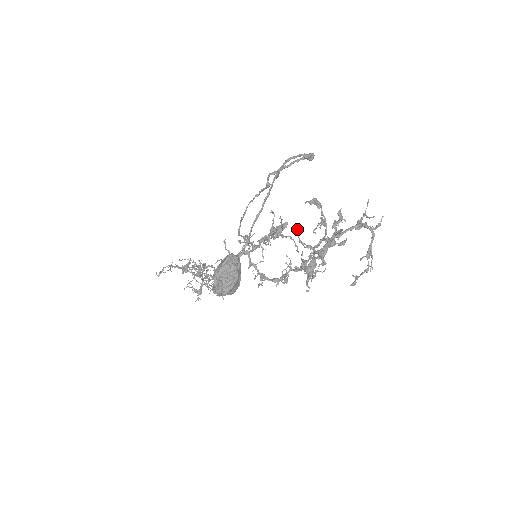
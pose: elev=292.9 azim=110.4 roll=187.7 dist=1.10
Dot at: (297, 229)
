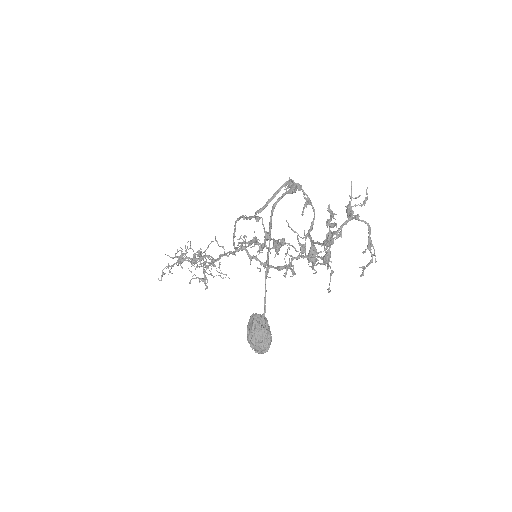
Dot at: (287, 222)
